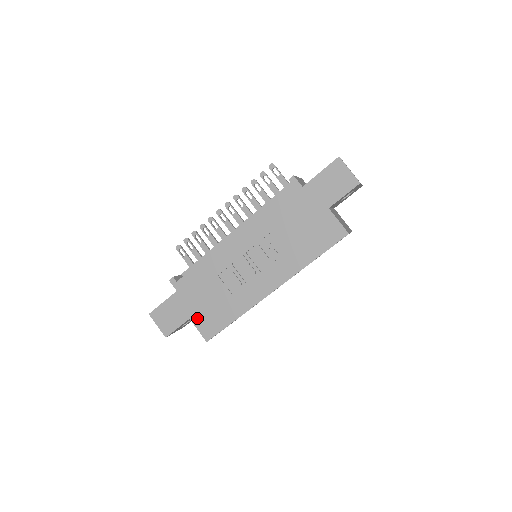
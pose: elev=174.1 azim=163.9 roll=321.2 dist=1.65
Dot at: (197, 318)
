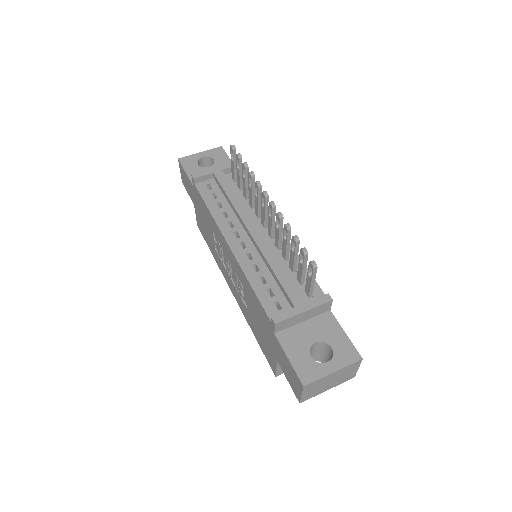
Dot at: (197, 213)
